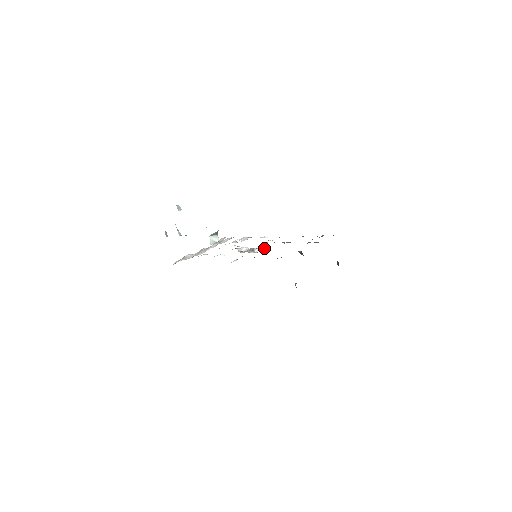
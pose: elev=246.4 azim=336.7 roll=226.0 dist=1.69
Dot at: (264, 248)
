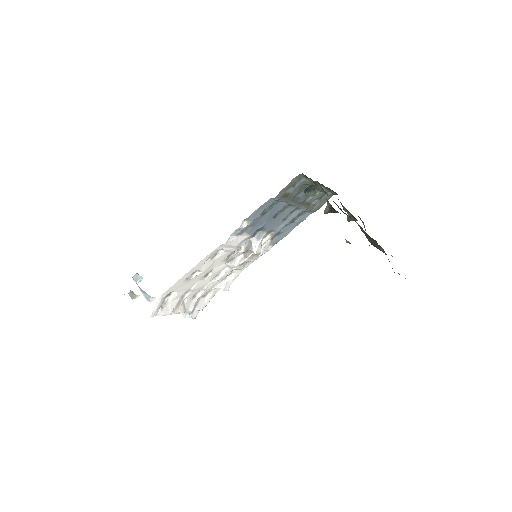
Dot at: (260, 253)
